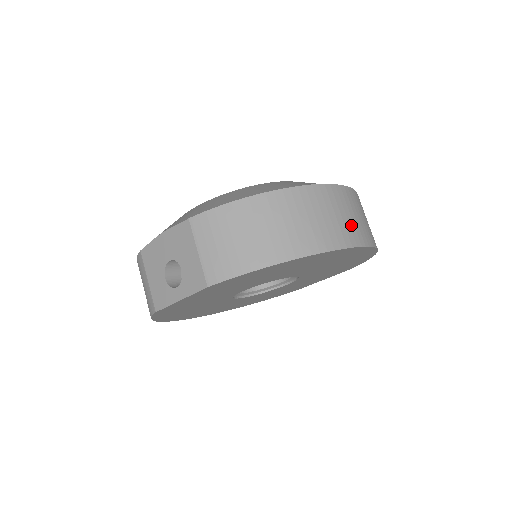
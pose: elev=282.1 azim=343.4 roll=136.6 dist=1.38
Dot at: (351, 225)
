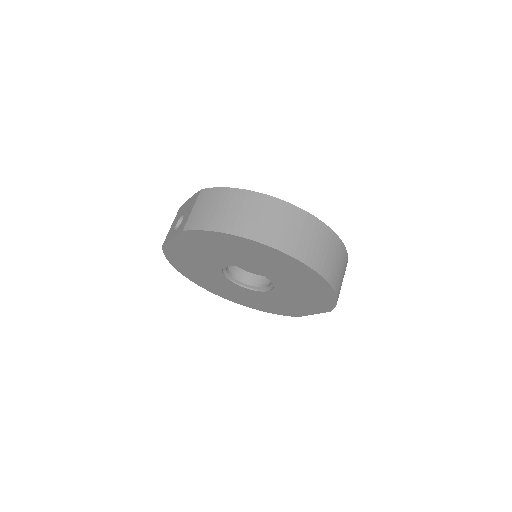
Dot at: (300, 242)
